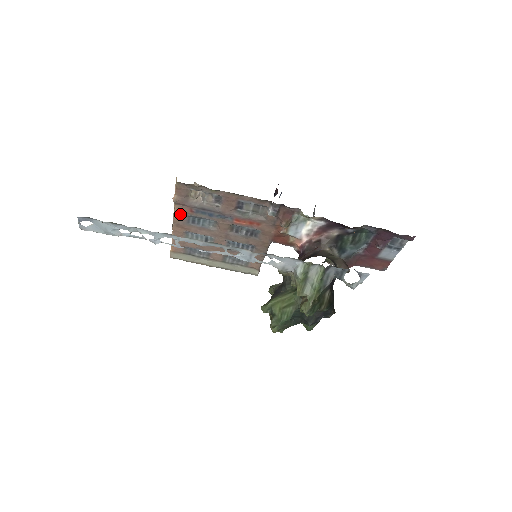
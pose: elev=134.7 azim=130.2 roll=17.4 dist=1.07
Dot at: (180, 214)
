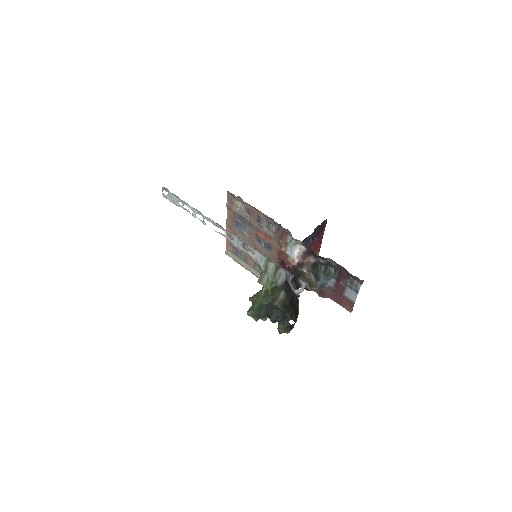
Dot at: (230, 217)
